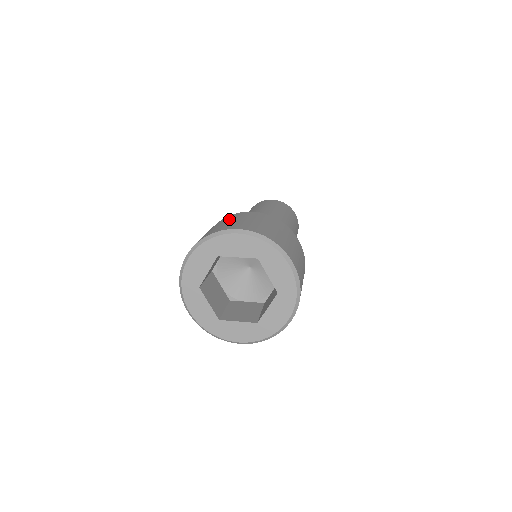
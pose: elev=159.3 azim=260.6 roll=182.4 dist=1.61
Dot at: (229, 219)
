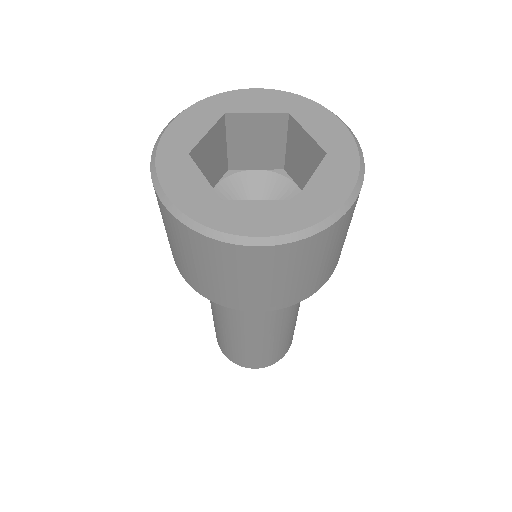
Dot at: occluded
